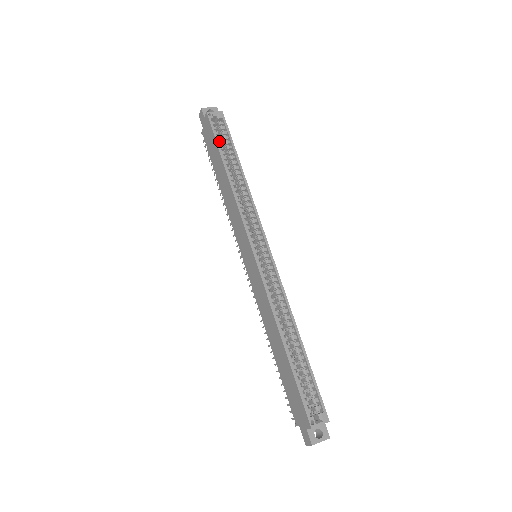
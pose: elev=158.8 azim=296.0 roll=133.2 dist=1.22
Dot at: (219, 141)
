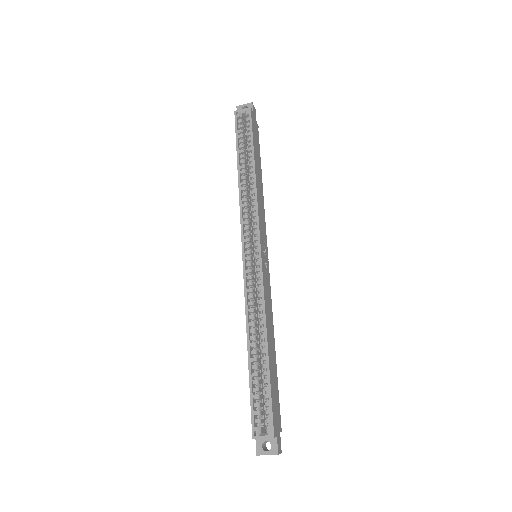
Dot at: (240, 139)
